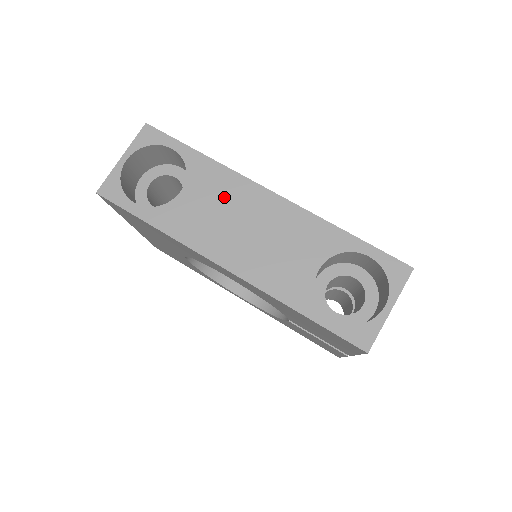
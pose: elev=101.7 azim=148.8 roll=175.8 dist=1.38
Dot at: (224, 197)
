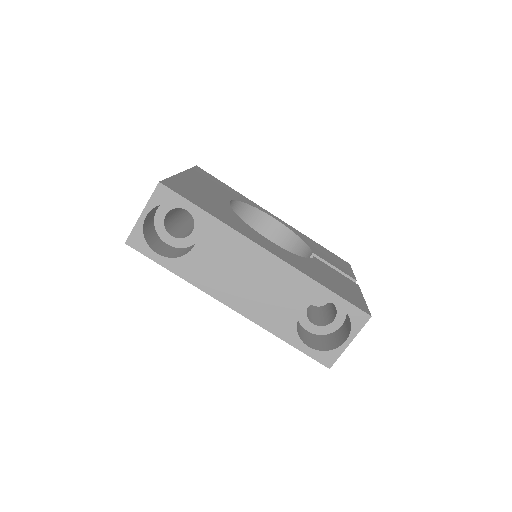
Dot at: (229, 253)
